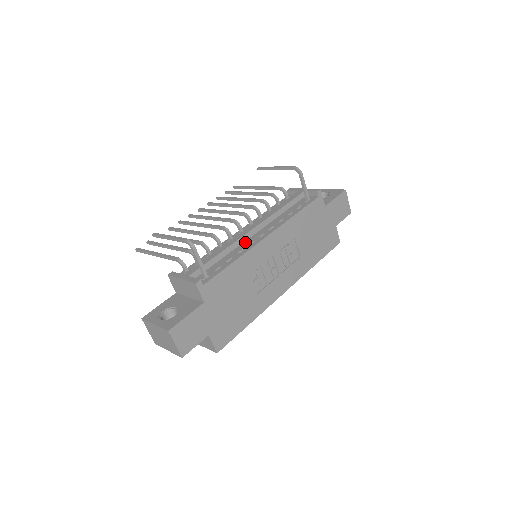
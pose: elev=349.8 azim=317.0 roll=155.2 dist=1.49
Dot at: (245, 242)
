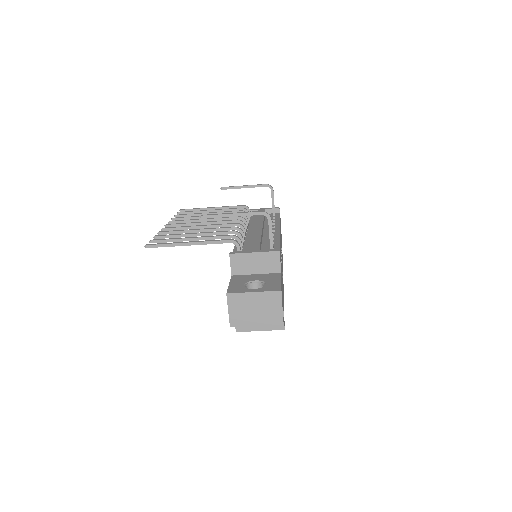
Dot at: (265, 235)
